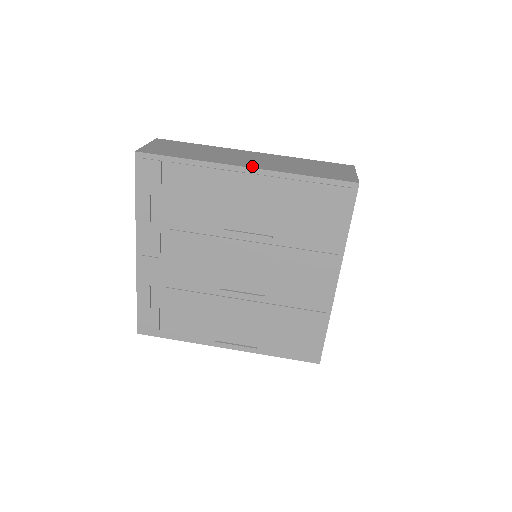
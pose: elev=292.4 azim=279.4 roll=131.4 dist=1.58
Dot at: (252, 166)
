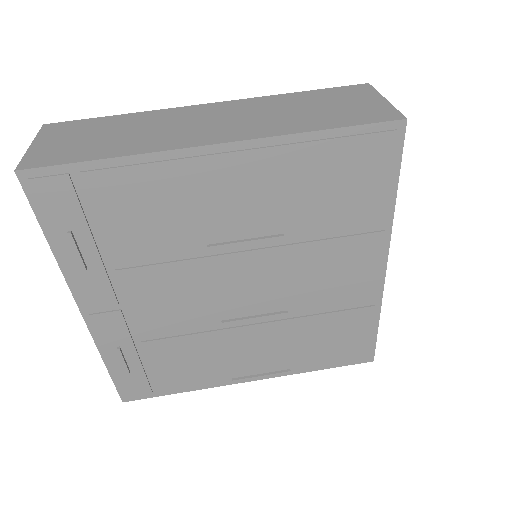
Dot at: (225, 138)
